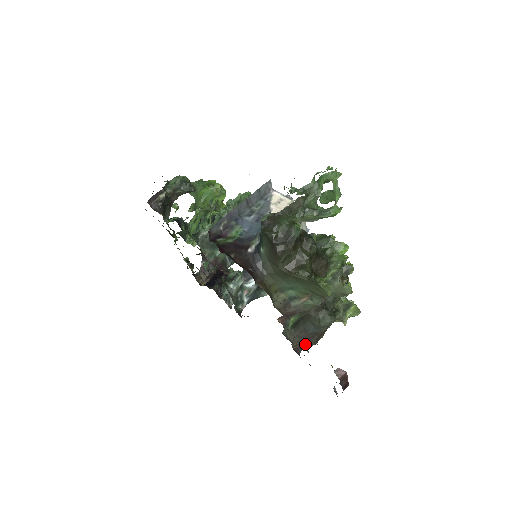
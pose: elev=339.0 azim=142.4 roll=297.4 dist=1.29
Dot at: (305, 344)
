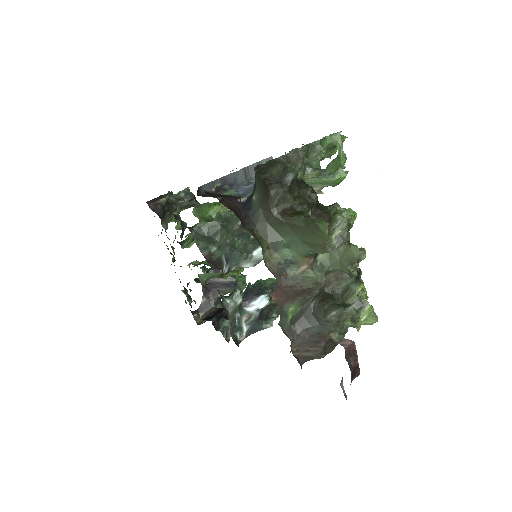
Dot at: (309, 353)
